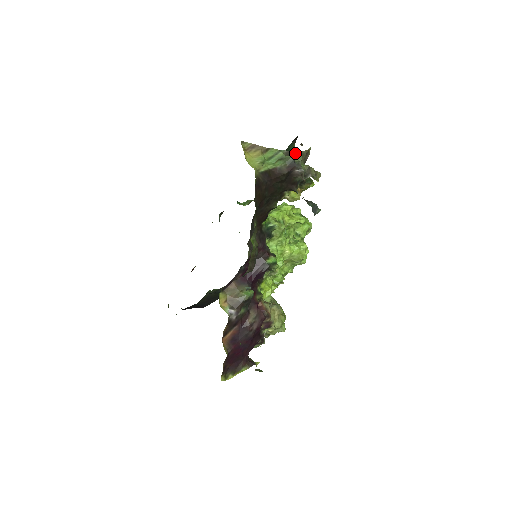
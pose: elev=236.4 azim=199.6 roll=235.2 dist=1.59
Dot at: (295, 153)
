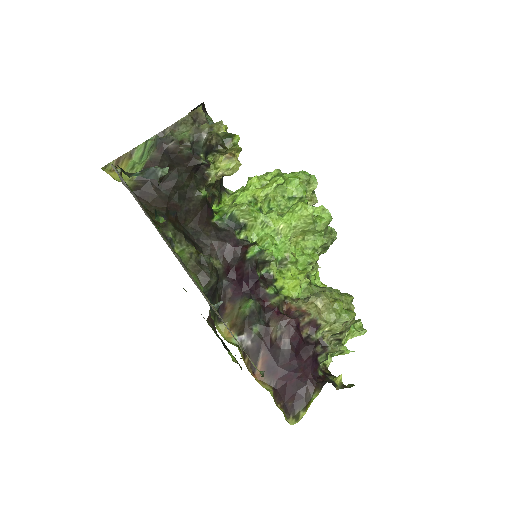
Dot at: (171, 128)
